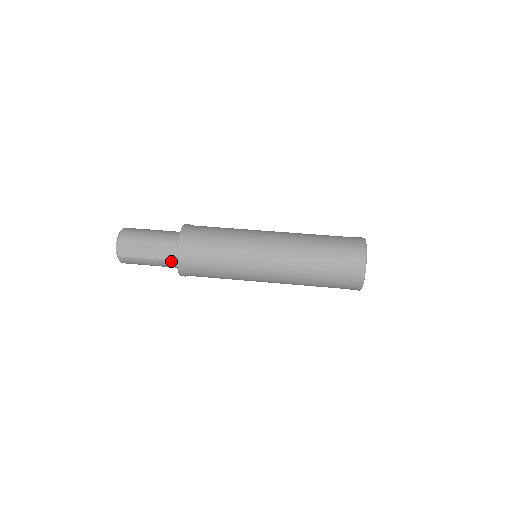
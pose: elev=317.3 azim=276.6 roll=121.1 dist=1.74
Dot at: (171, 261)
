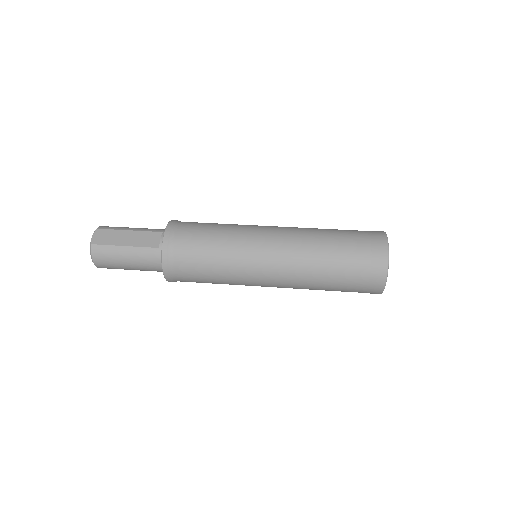
Dot at: (155, 249)
